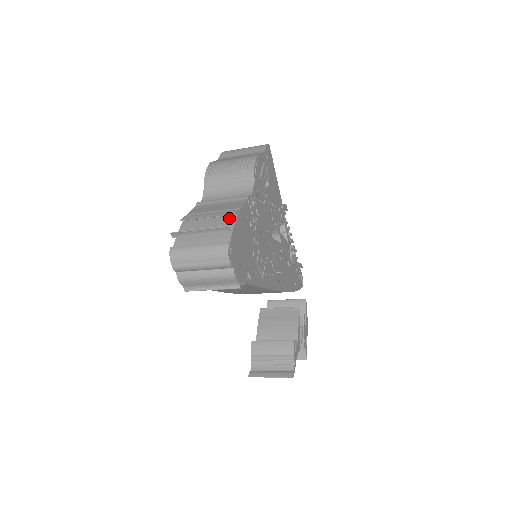
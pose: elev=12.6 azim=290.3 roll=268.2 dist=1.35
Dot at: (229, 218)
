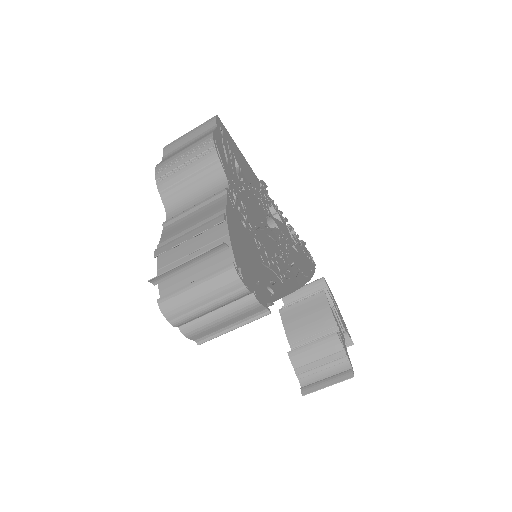
Dot at: (217, 229)
